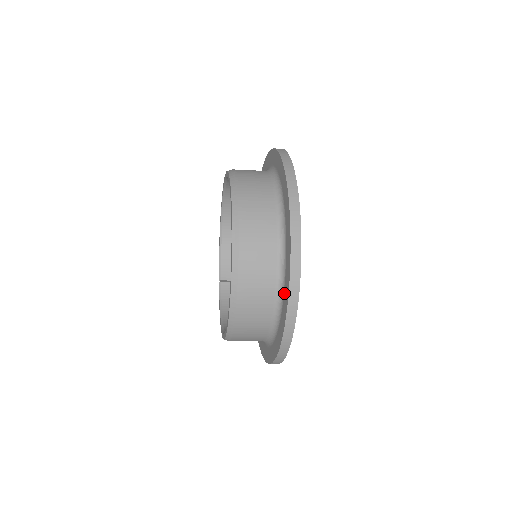
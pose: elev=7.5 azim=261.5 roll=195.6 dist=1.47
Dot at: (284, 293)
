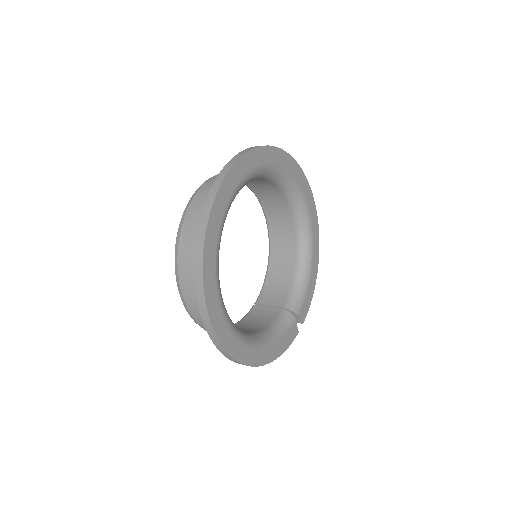
Dot at: occluded
